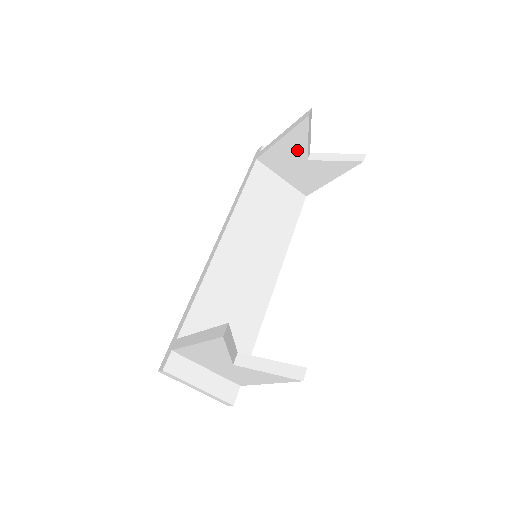
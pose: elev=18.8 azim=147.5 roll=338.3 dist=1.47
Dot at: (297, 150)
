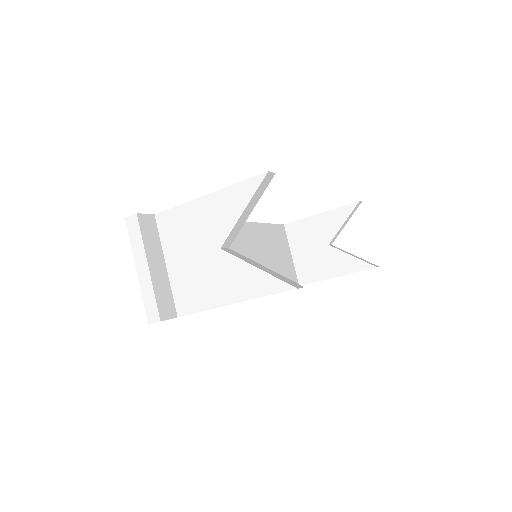
Dot at: (327, 230)
